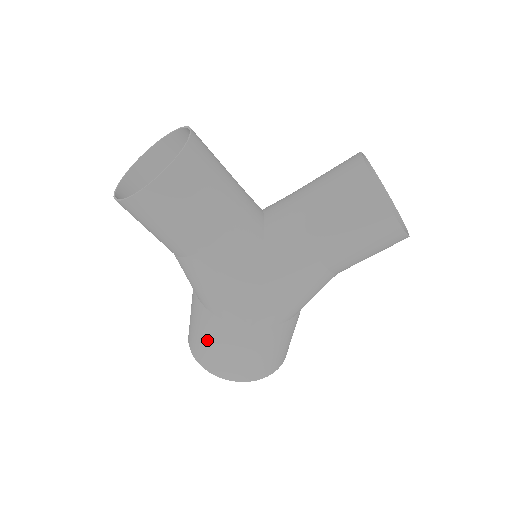
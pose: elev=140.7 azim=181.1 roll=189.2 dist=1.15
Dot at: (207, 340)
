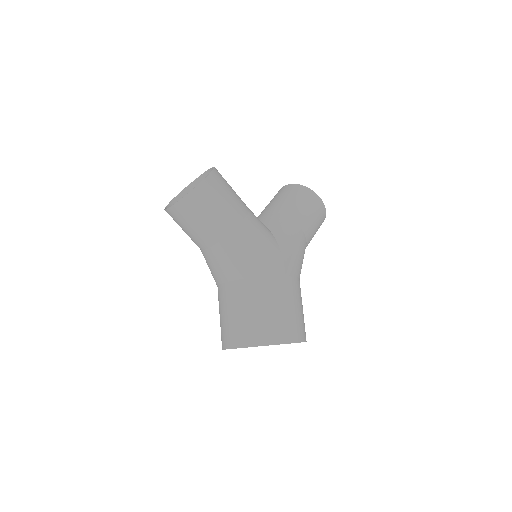
Dot at: (259, 309)
